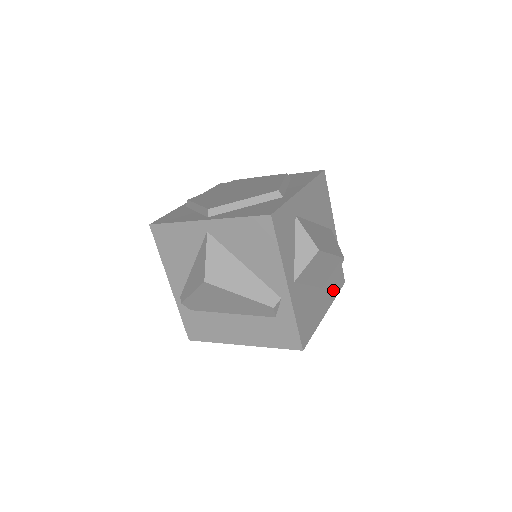
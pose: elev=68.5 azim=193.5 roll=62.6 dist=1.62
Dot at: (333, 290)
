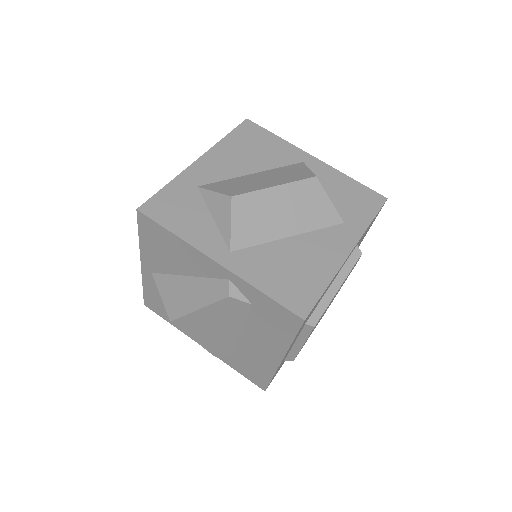
Dot at: (355, 220)
